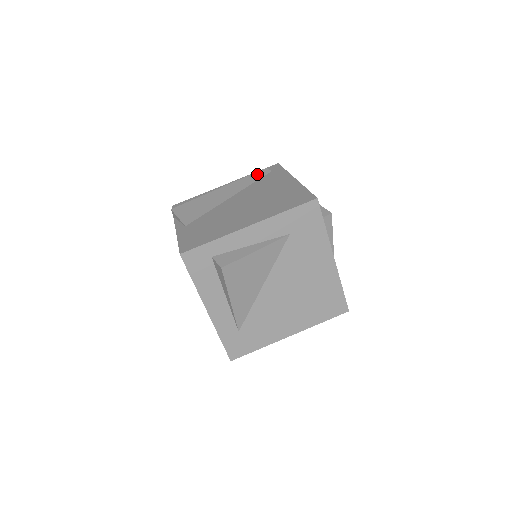
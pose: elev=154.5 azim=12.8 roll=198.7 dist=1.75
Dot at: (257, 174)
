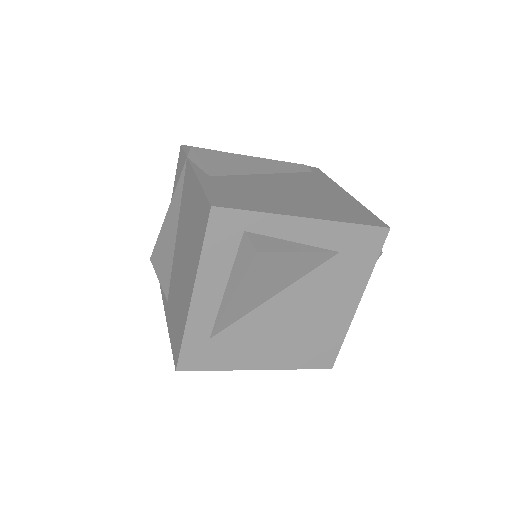
Dot at: (297, 166)
